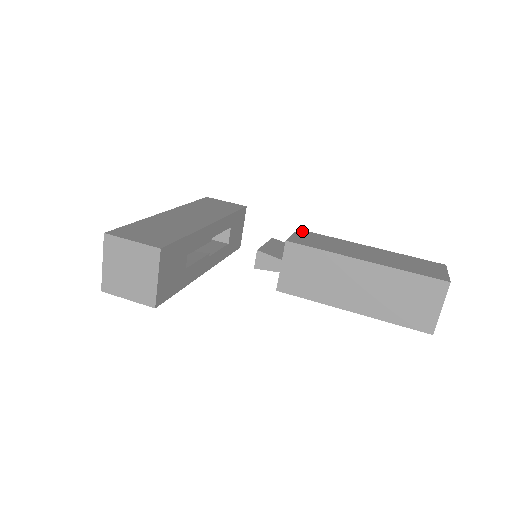
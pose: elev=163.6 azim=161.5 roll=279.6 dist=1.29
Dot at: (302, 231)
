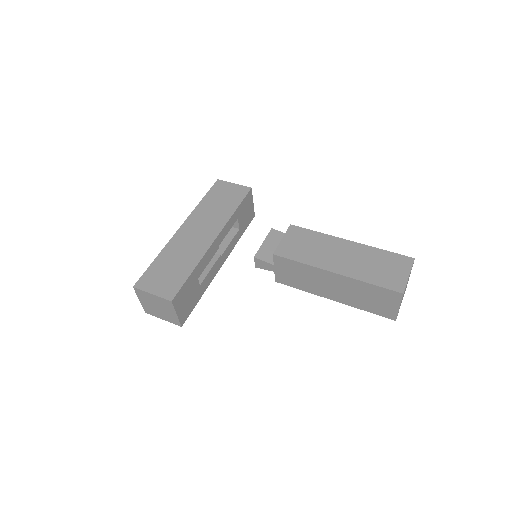
Dot at: (293, 228)
